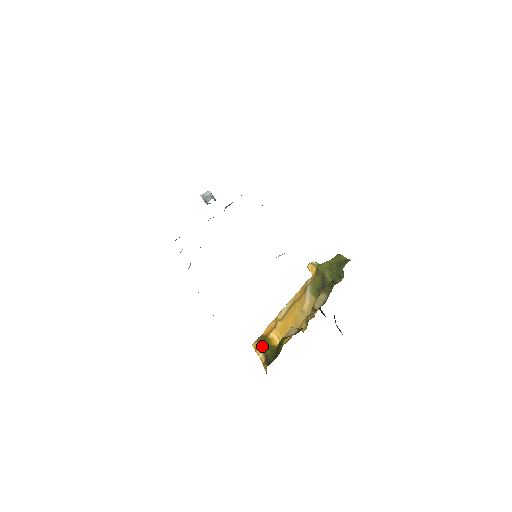
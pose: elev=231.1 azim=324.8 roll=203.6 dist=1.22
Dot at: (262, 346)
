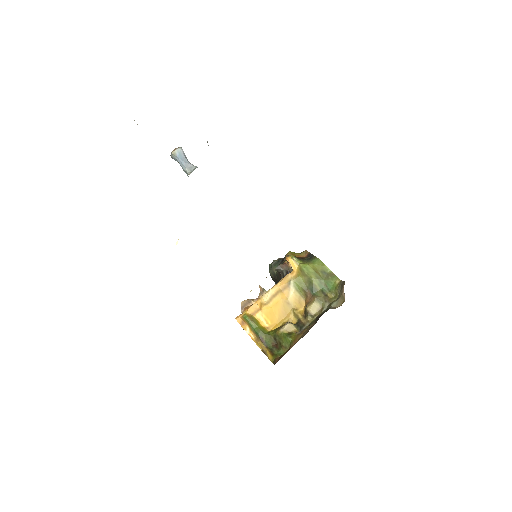
Dot at: (252, 326)
